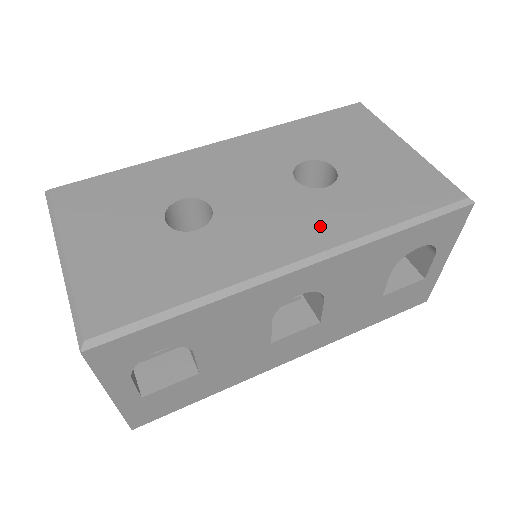
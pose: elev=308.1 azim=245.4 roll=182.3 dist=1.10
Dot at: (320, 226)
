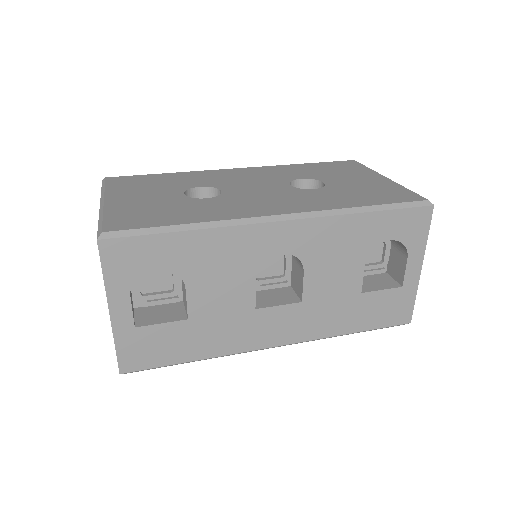
Dot at: (302, 203)
